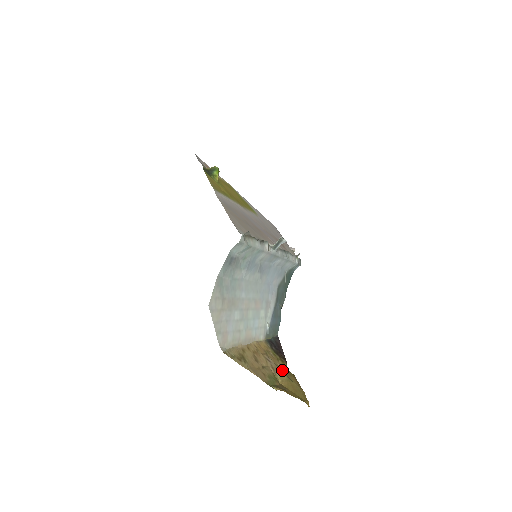
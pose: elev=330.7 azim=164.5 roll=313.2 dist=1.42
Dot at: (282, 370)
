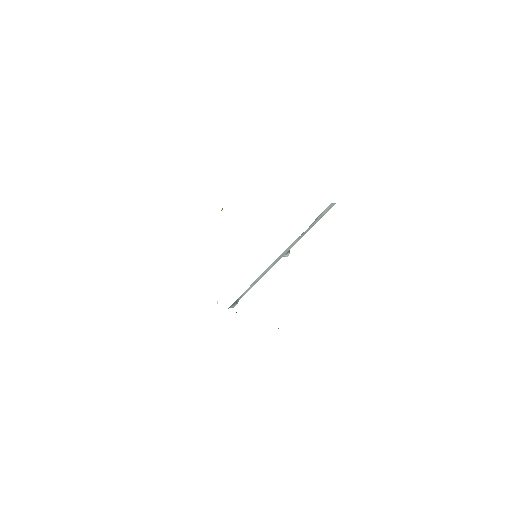
Dot at: occluded
